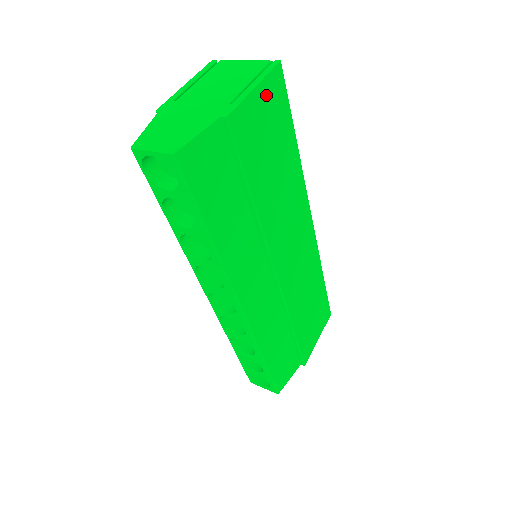
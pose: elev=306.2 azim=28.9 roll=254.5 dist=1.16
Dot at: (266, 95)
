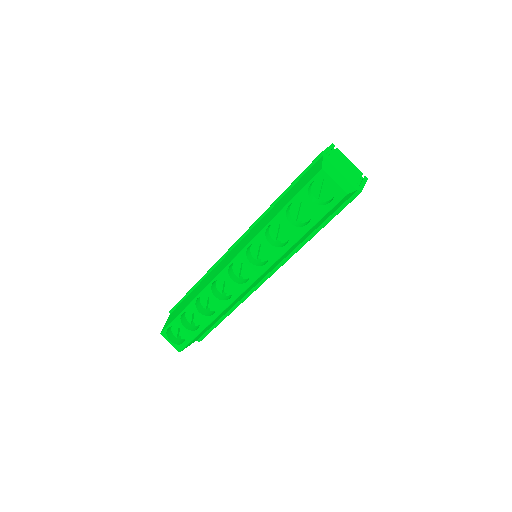
Dot at: occluded
